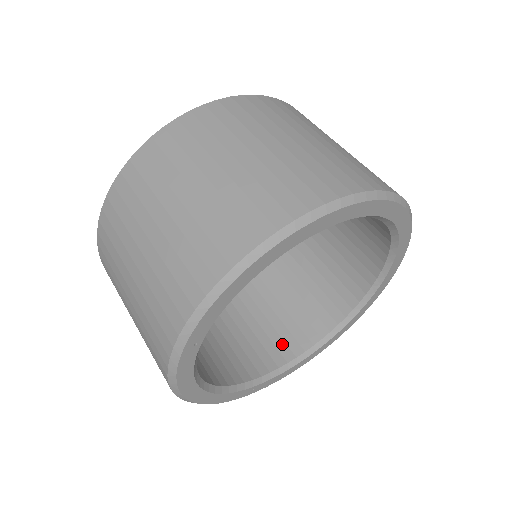
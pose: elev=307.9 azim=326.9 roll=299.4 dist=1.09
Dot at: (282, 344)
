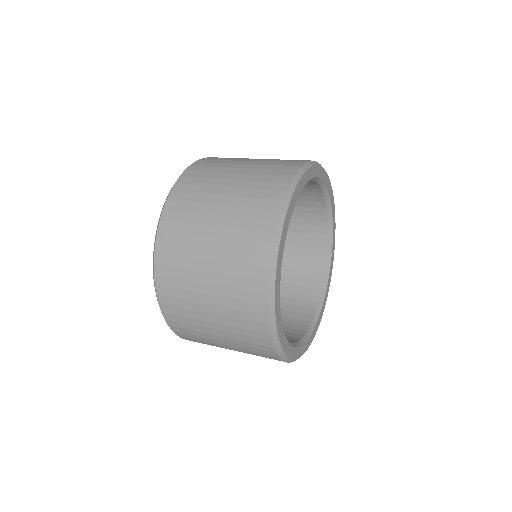
Dot at: (300, 315)
